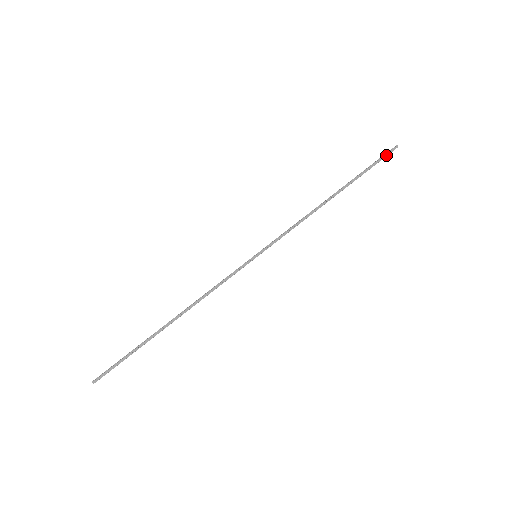
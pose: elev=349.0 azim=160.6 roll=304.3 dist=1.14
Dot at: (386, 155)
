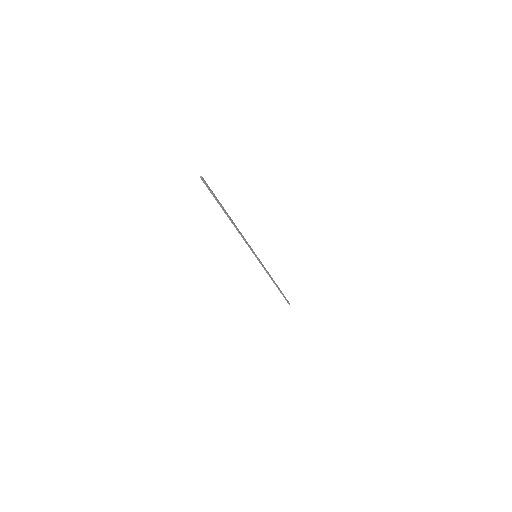
Dot at: (288, 301)
